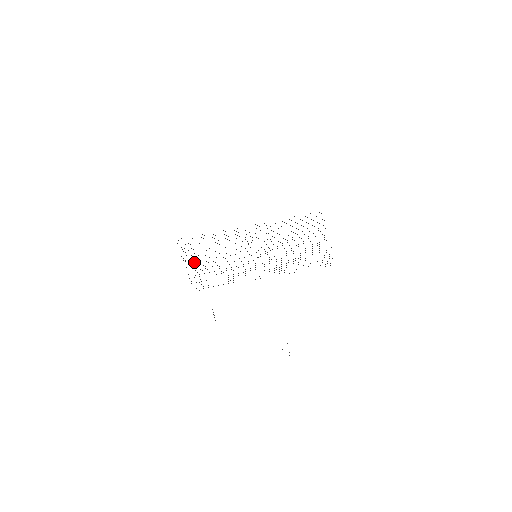
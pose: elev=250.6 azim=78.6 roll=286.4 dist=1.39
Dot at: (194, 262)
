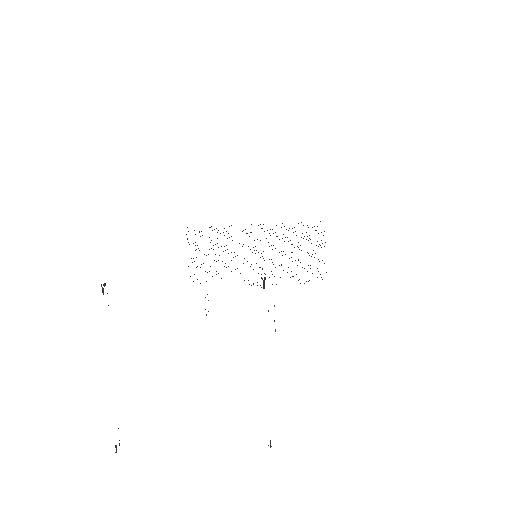
Dot at: occluded
